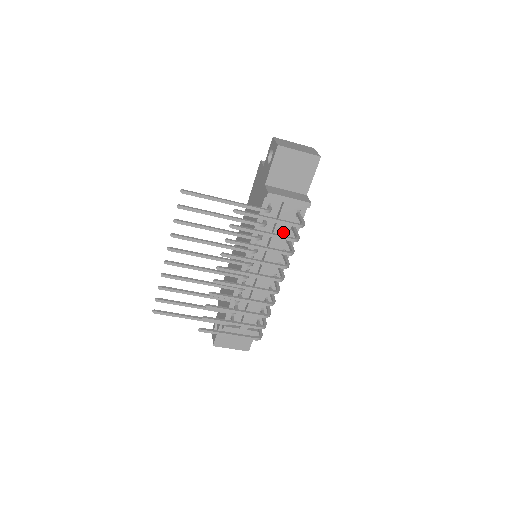
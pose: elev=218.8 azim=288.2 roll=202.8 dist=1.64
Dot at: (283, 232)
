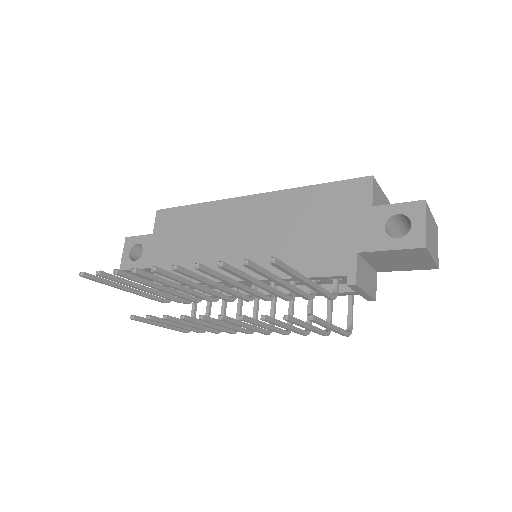
Dot at: occluded
